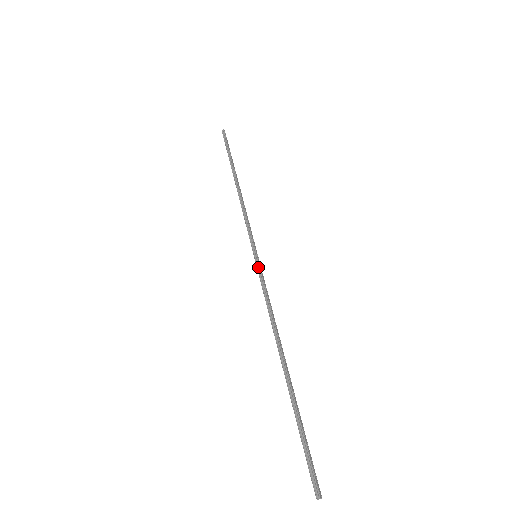
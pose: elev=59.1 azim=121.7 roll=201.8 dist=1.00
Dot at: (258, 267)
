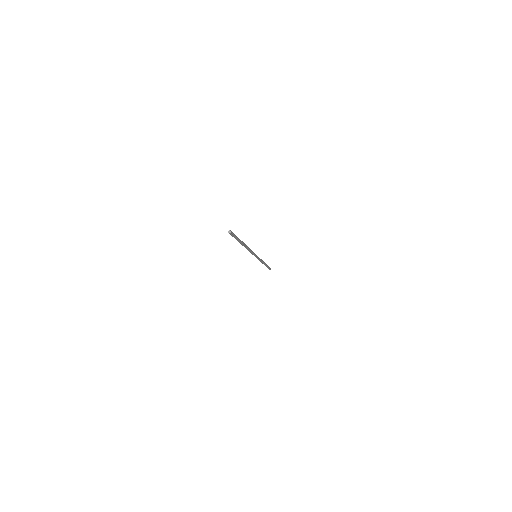
Dot at: occluded
